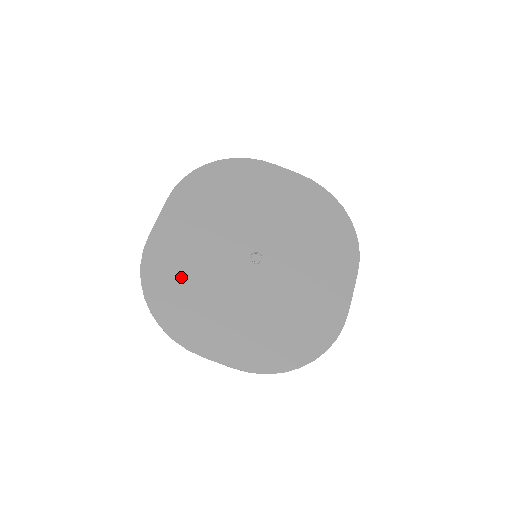
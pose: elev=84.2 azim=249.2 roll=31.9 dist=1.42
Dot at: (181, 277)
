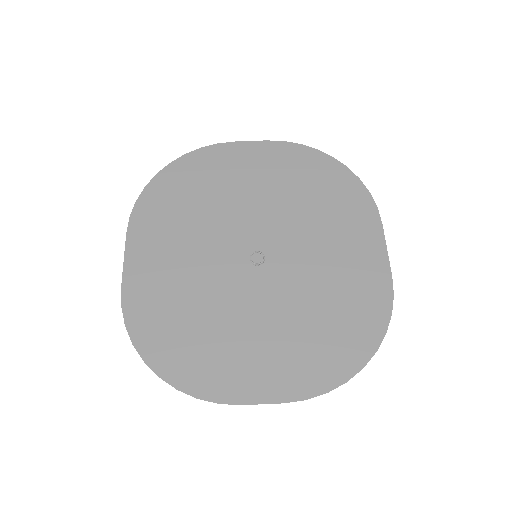
Dot at: (178, 318)
